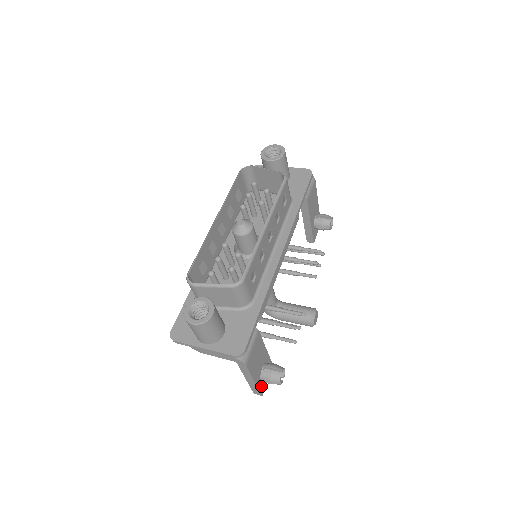
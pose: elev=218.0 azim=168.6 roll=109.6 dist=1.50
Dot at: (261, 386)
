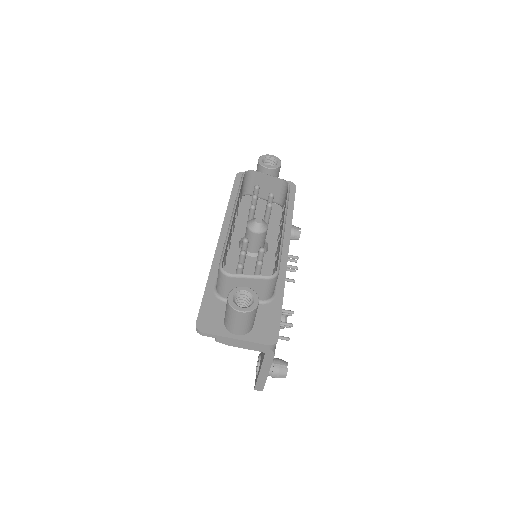
Dot at: occluded
